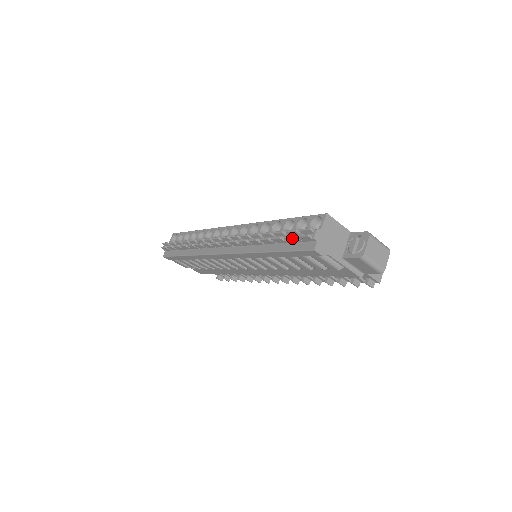
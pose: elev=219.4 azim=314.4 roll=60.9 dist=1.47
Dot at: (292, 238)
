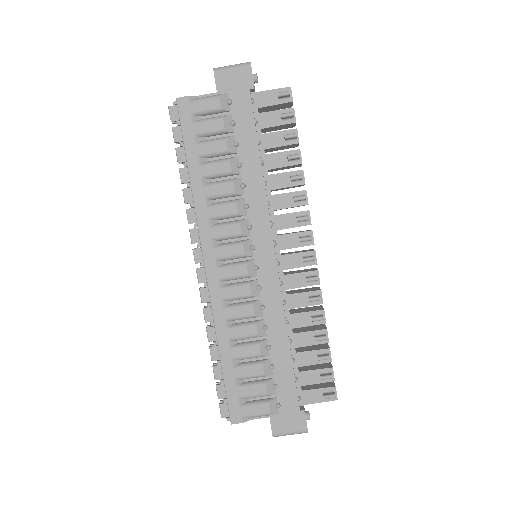
Dot at: (174, 131)
